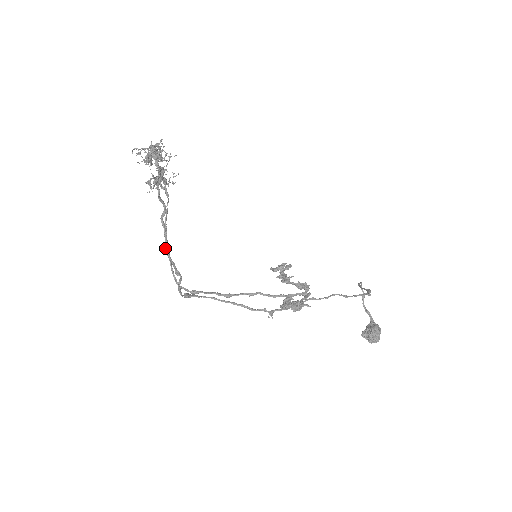
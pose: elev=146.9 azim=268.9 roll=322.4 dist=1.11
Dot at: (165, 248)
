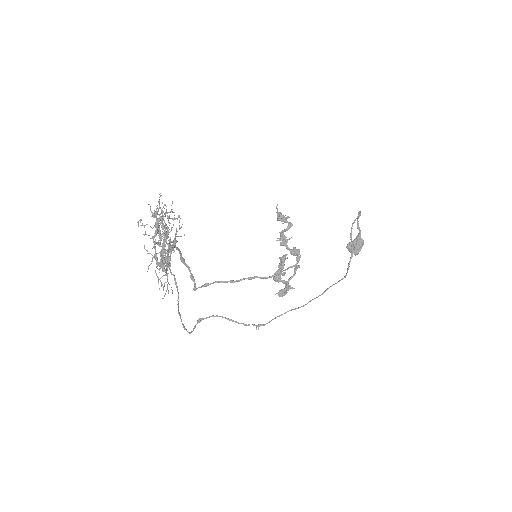
Dot at: occluded
